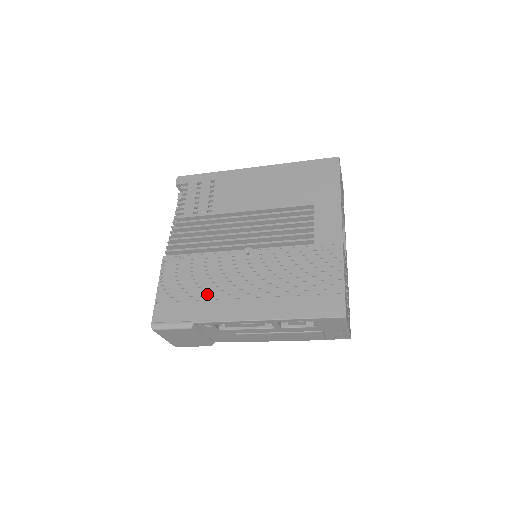
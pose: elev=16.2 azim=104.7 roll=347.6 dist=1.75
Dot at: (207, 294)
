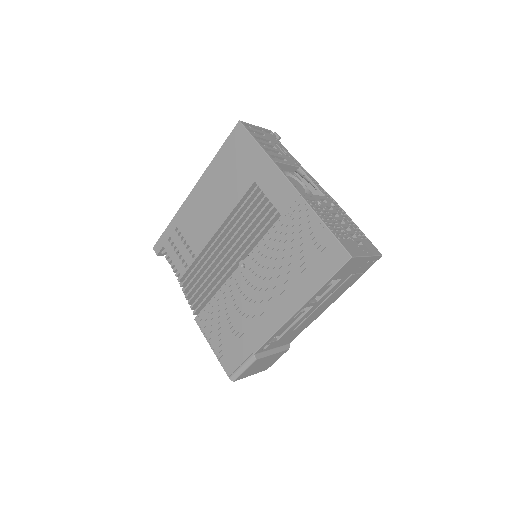
Dot at: (244, 324)
